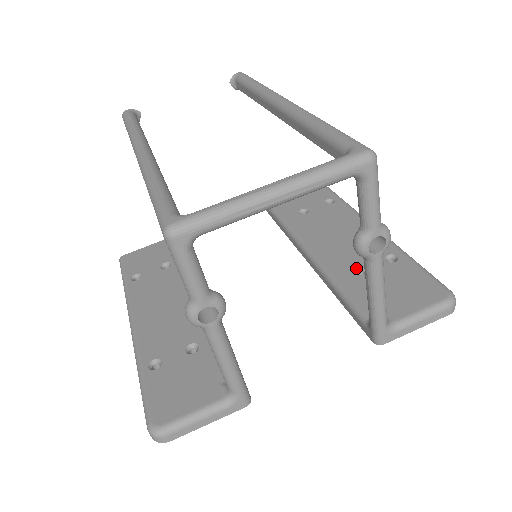
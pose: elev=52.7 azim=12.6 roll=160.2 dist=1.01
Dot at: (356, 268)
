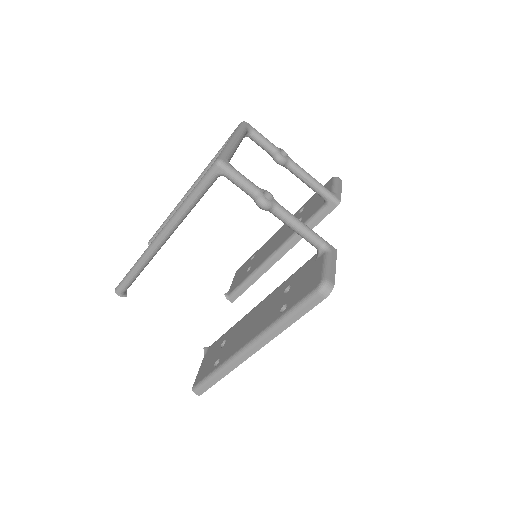
Dot at: occluded
